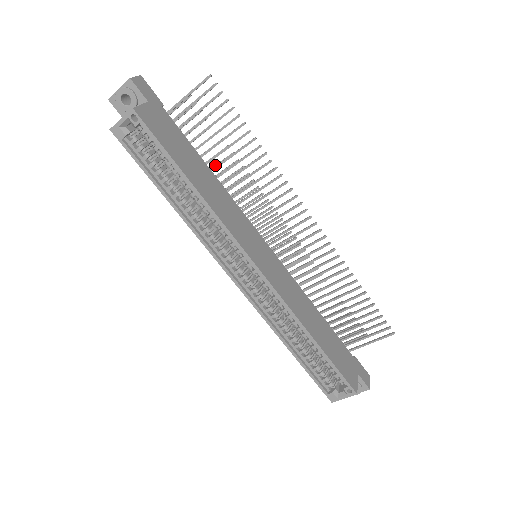
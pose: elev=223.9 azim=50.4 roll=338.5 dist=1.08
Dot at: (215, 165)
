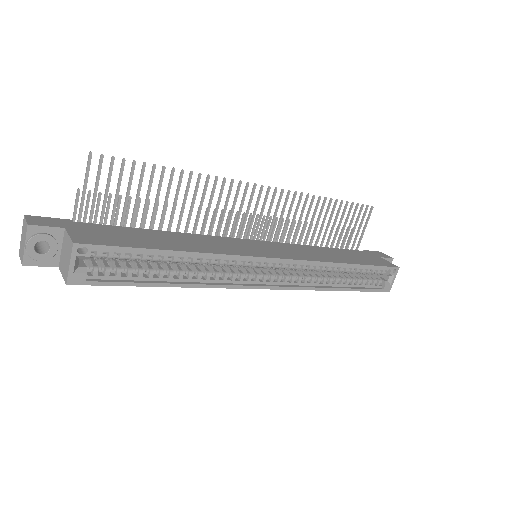
Dot at: occluded
